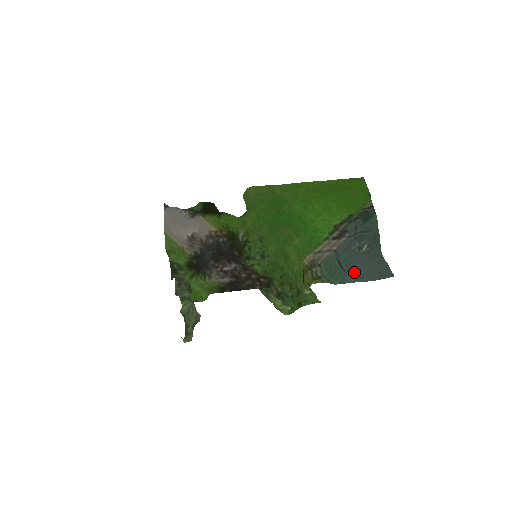
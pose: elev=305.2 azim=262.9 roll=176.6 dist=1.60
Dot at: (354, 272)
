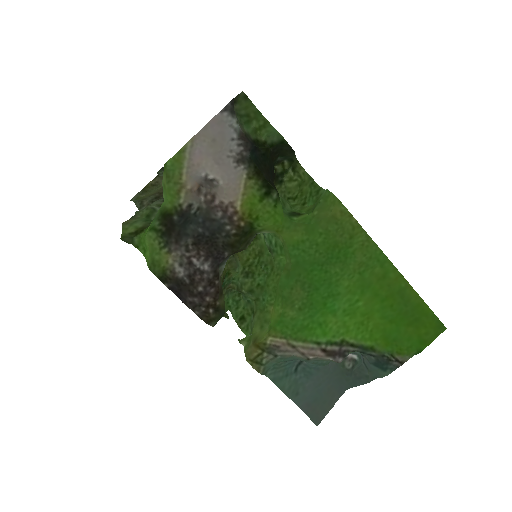
Dot at: (300, 381)
